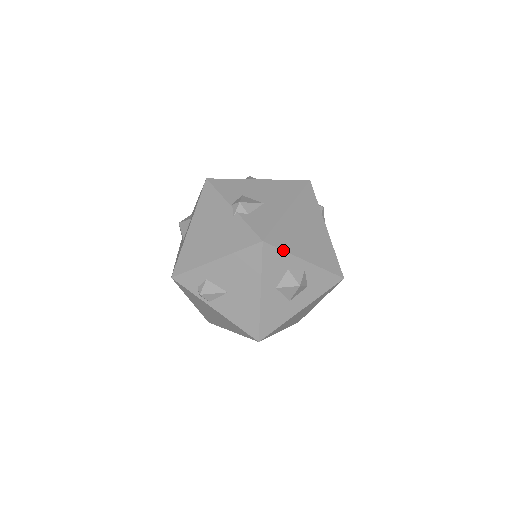
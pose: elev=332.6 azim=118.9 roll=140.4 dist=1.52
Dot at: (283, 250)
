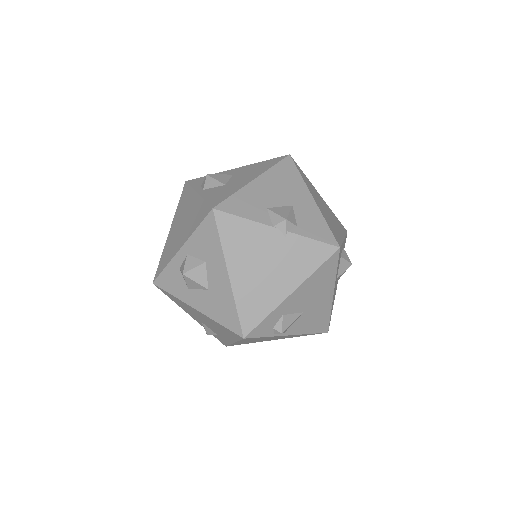
Dot at: (342, 243)
